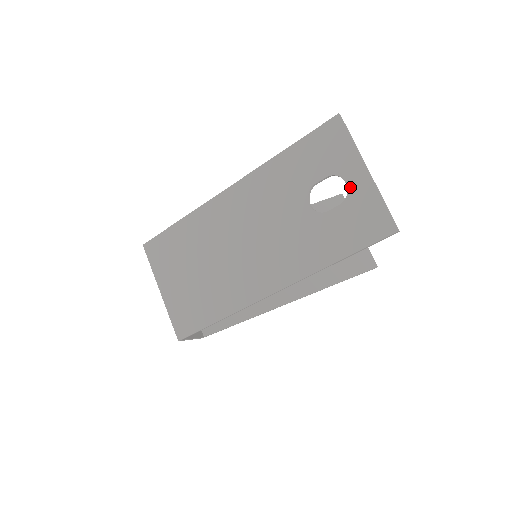
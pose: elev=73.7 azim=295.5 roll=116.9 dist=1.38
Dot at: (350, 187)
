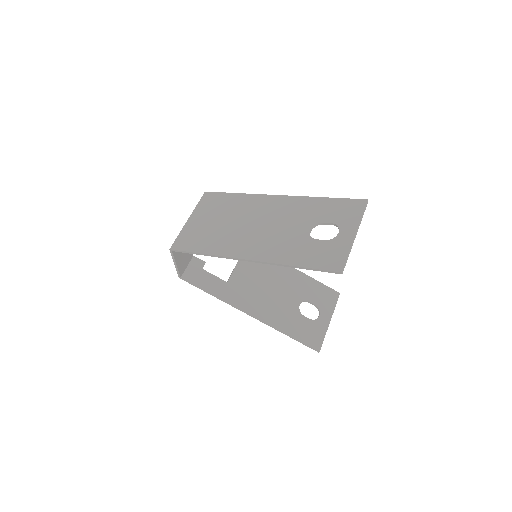
Dot at: (339, 236)
